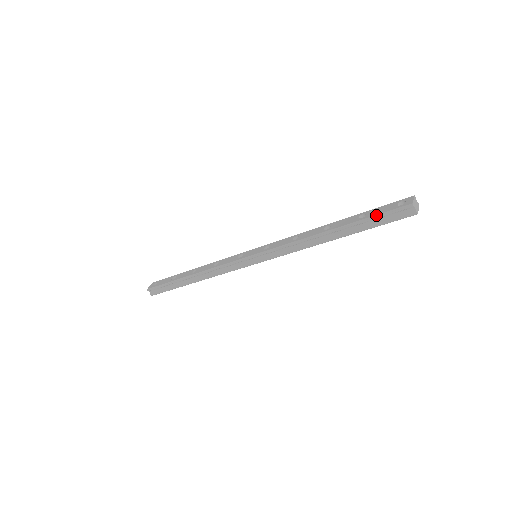
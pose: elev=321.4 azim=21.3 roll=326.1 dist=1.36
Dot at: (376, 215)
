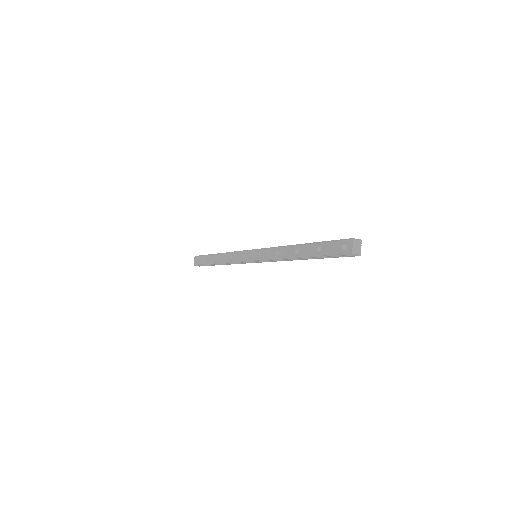
Dot at: (328, 255)
